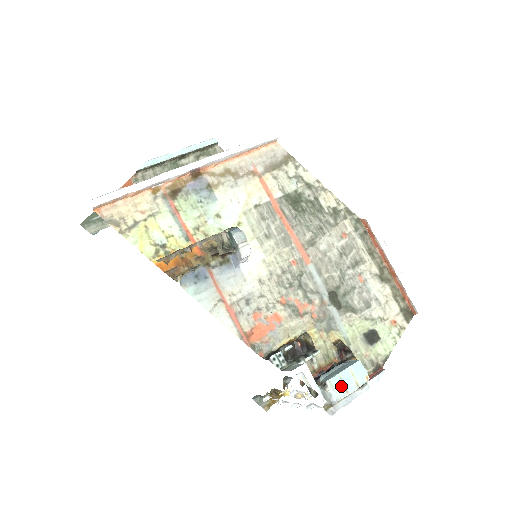
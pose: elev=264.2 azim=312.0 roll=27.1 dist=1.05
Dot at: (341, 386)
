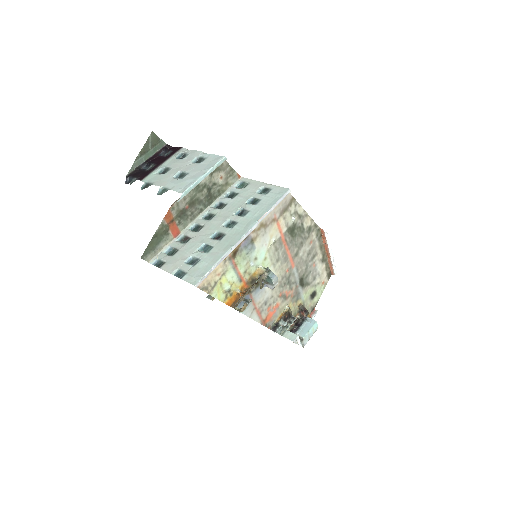
Dot at: (308, 337)
